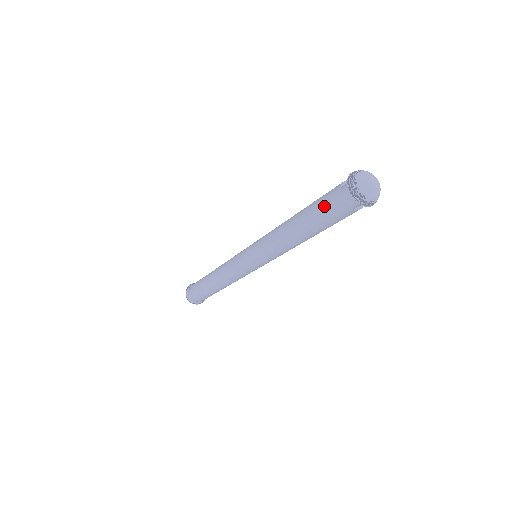
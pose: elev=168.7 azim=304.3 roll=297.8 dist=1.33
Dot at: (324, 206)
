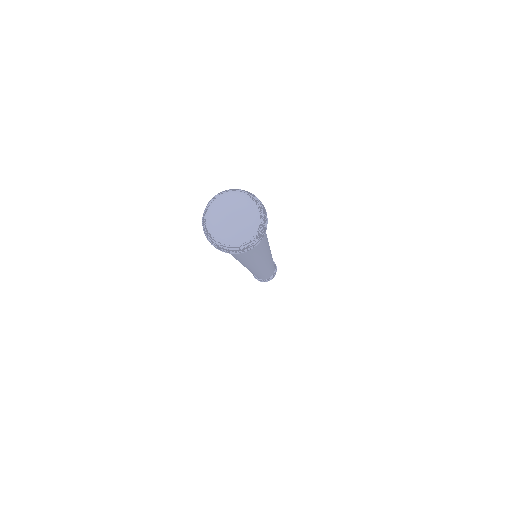
Dot at: occluded
